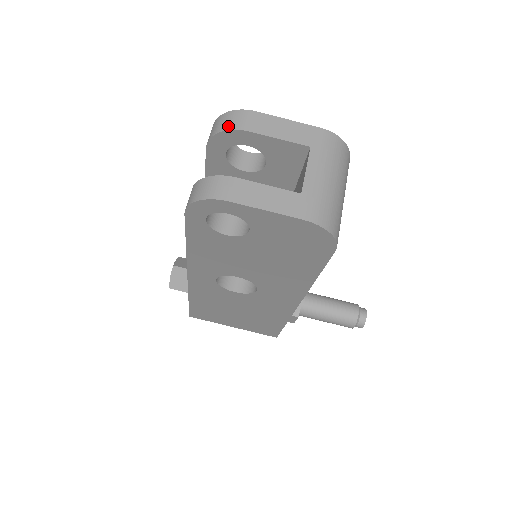
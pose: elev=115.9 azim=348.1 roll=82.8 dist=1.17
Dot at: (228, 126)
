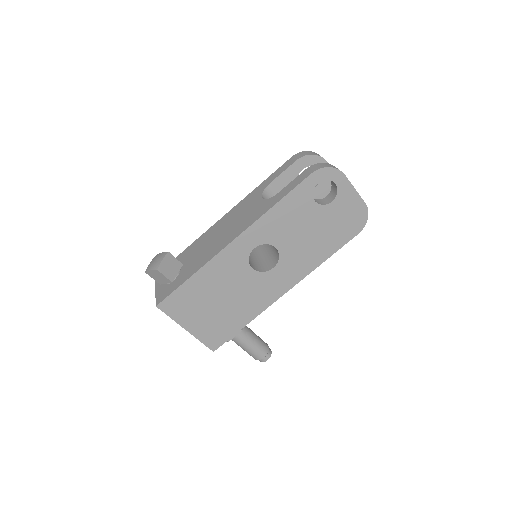
Dot at: (317, 154)
